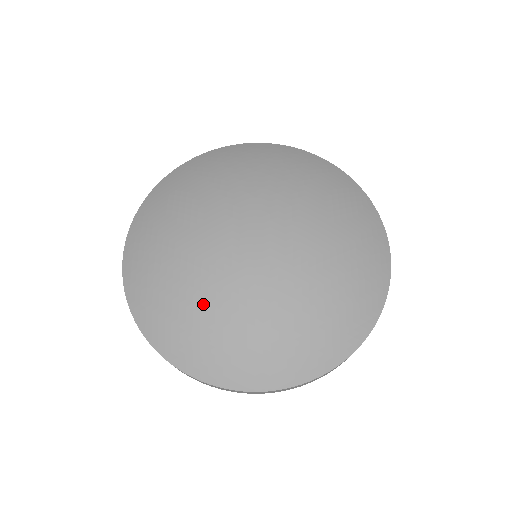
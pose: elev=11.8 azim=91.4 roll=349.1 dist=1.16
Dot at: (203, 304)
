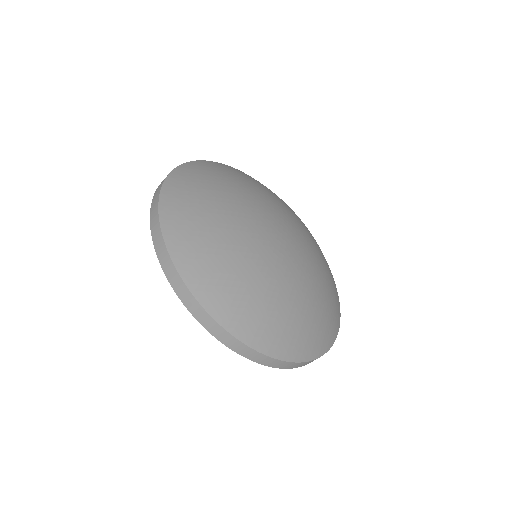
Dot at: (235, 250)
